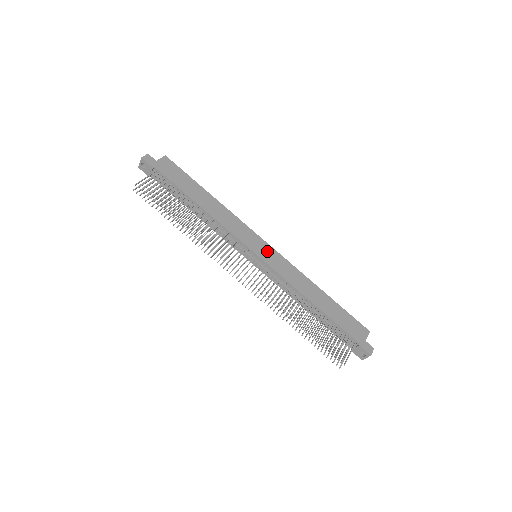
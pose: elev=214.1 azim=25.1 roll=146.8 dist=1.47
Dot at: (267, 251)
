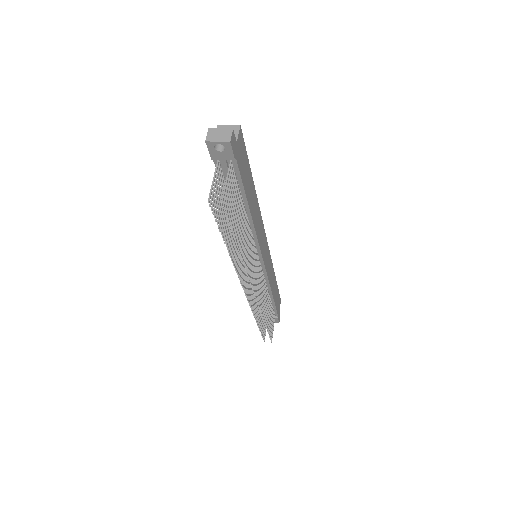
Dot at: (266, 251)
